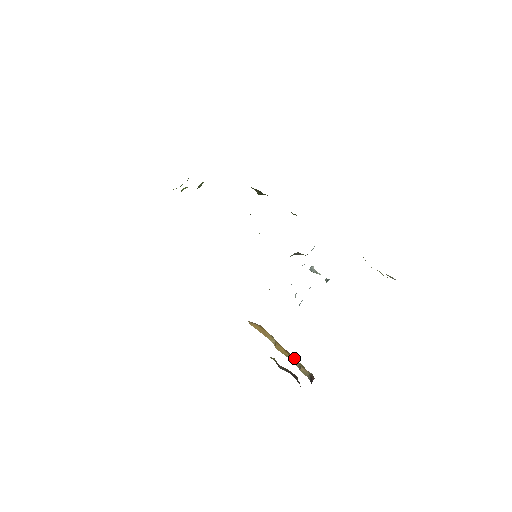
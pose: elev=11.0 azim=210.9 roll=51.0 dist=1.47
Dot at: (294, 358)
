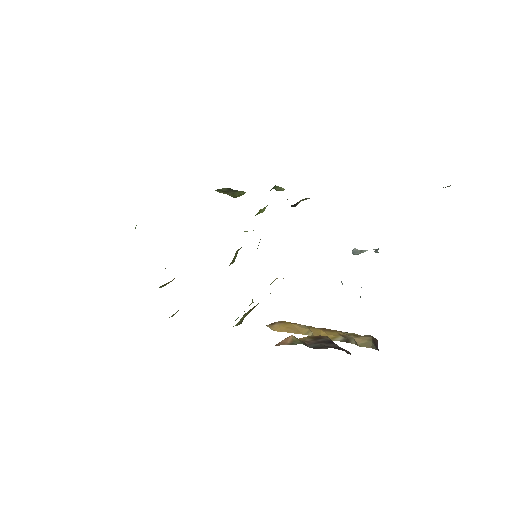
Dot at: (340, 333)
